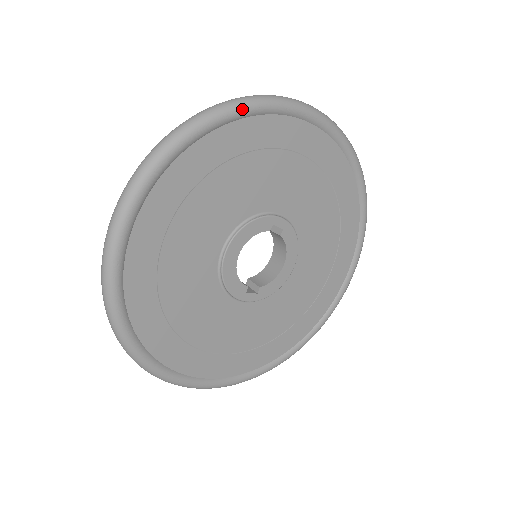
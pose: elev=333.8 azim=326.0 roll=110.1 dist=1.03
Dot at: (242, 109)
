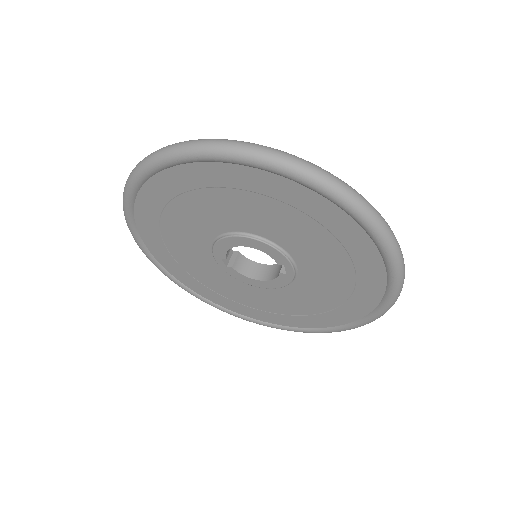
Dot at: (361, 218)
